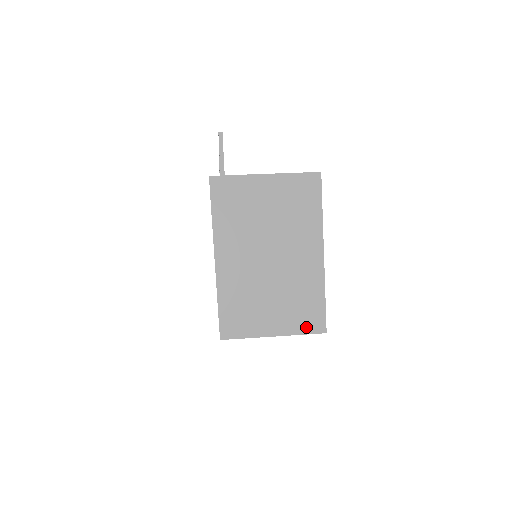
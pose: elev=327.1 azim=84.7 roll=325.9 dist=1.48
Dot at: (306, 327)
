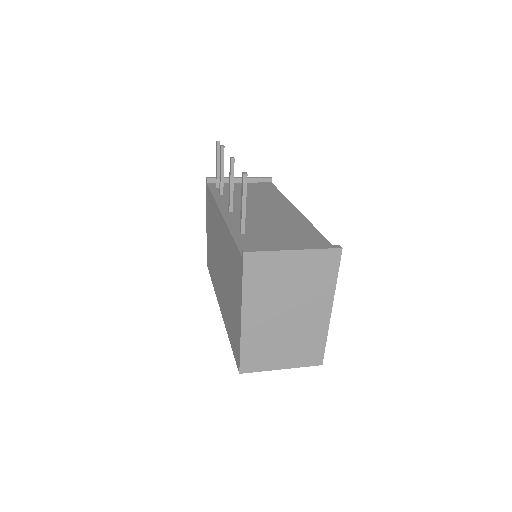
Dot at: (308, 362)
